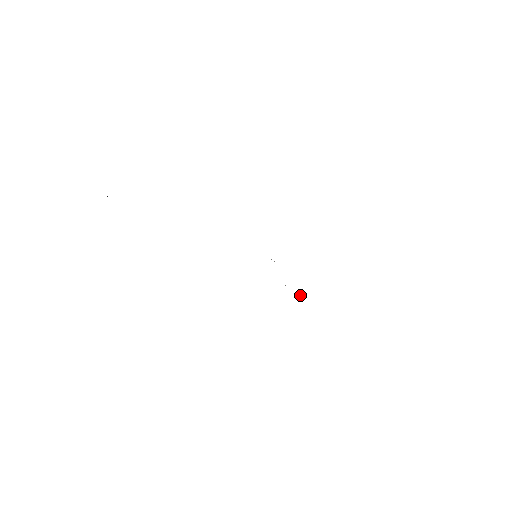
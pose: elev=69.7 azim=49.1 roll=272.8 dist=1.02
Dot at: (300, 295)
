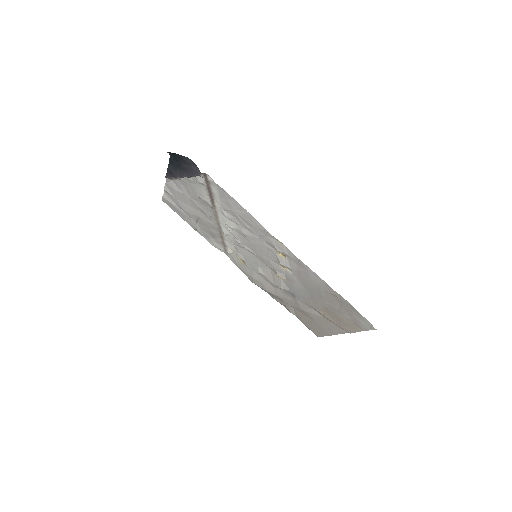
Dot at: (285, 279)
